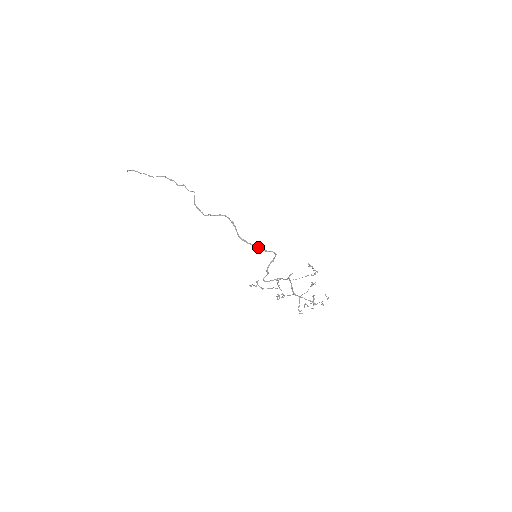
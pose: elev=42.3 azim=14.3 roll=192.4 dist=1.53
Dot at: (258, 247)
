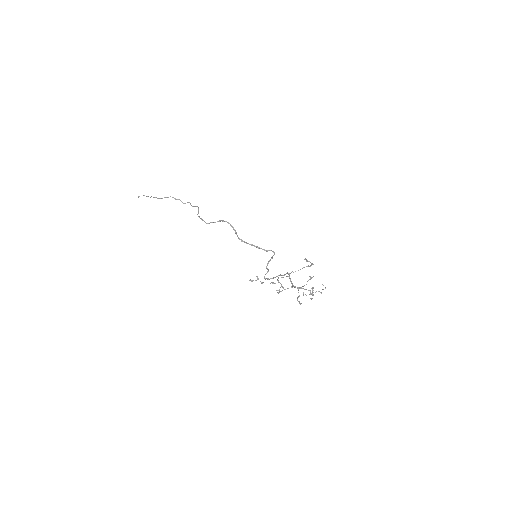
Dot at: (257, 247)
